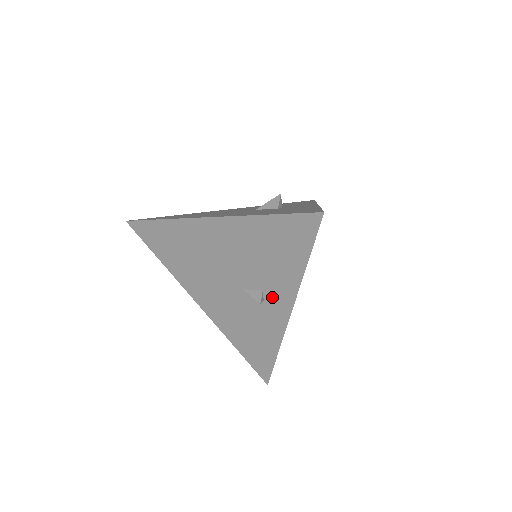
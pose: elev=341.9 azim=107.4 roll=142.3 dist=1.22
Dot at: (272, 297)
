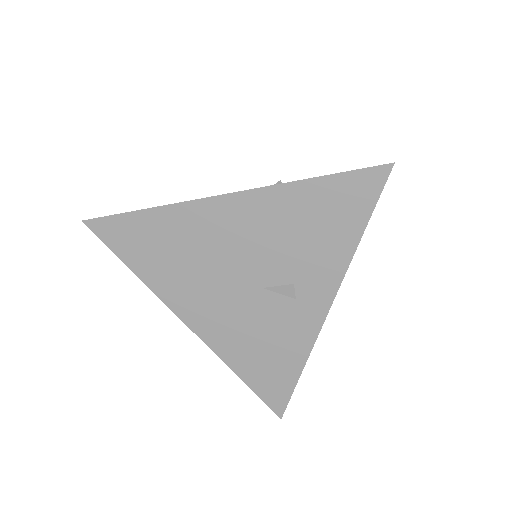
Dot at: (306, 290)
